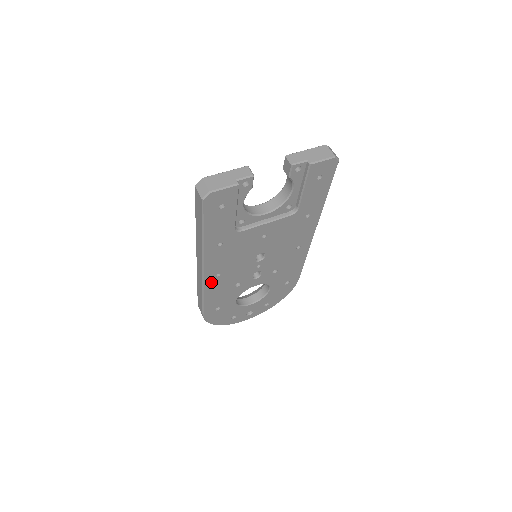
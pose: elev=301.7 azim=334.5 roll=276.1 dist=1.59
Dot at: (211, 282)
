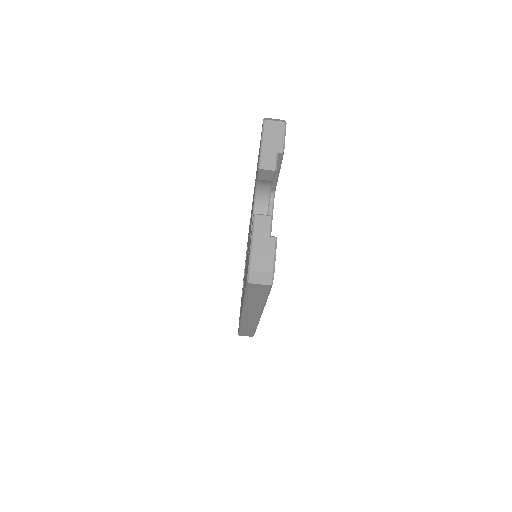
Dot at: occluded
